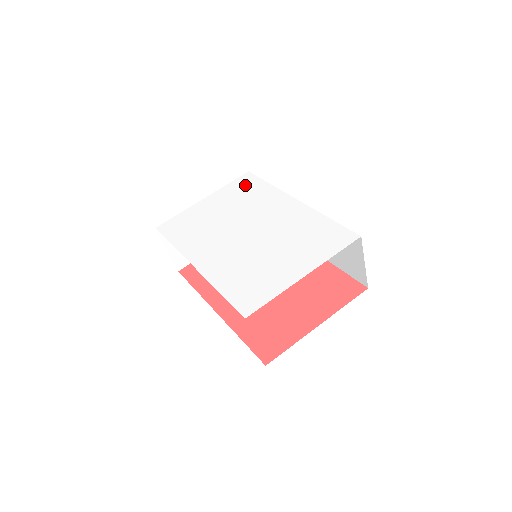
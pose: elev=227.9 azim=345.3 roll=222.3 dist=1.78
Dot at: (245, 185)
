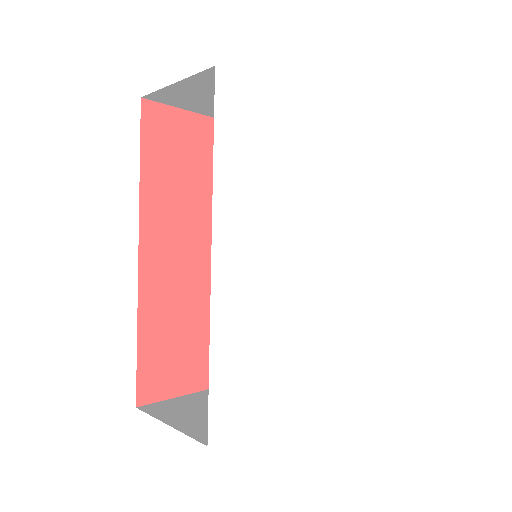
Dot at: (345, 149)
